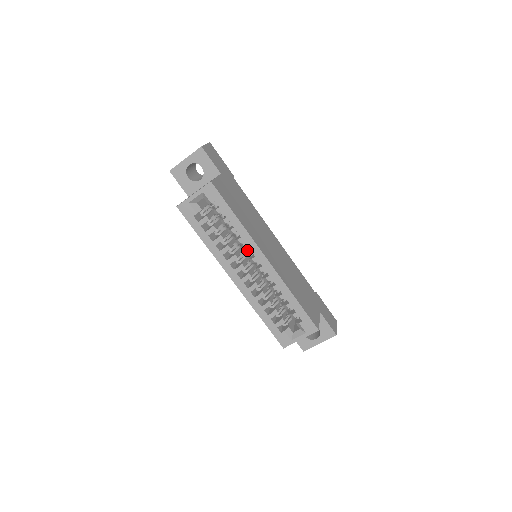
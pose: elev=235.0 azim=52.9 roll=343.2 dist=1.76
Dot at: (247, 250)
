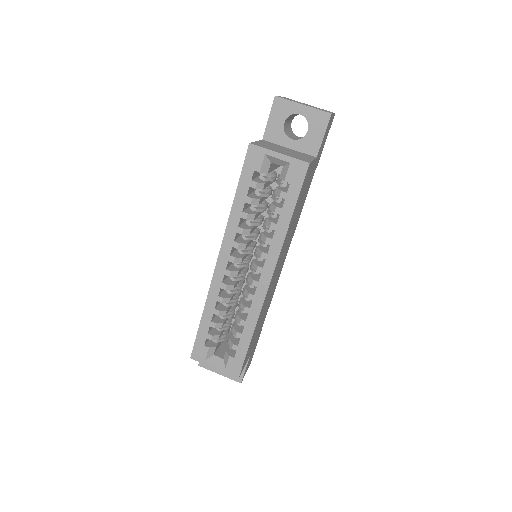
Dot at: (263, 255)
